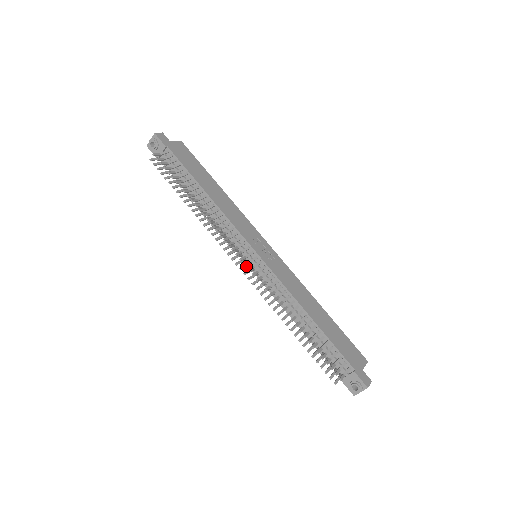
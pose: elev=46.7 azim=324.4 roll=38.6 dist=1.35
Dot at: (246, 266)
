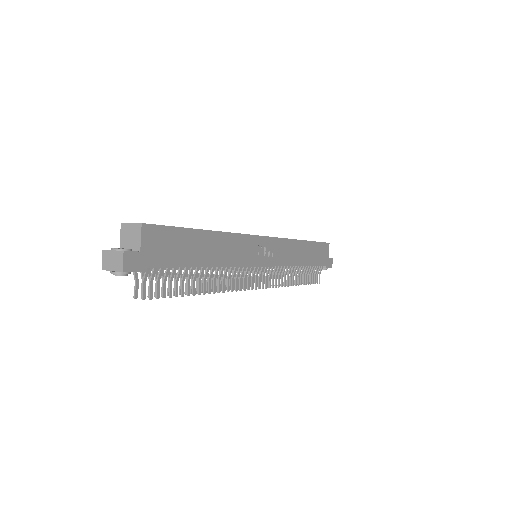
Dot at: occluded
